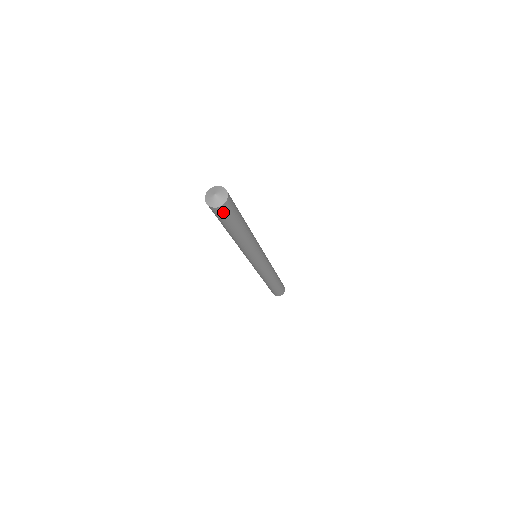
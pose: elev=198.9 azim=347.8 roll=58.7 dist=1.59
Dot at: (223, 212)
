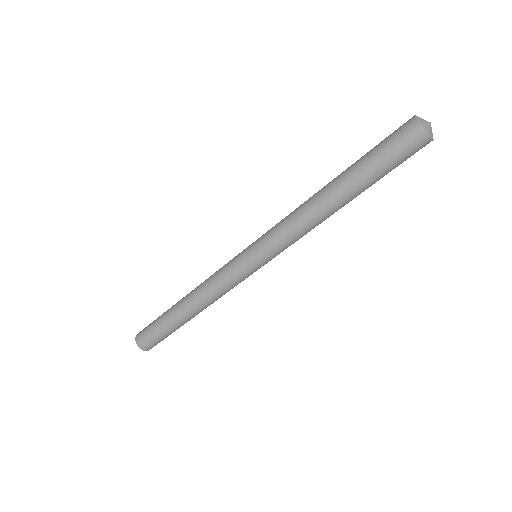
Dot at: (417, 150)
